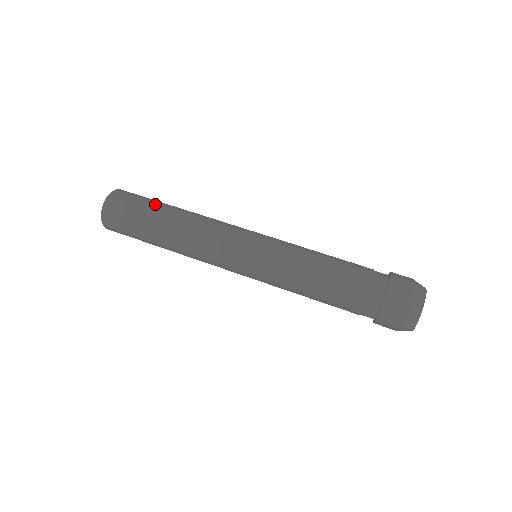
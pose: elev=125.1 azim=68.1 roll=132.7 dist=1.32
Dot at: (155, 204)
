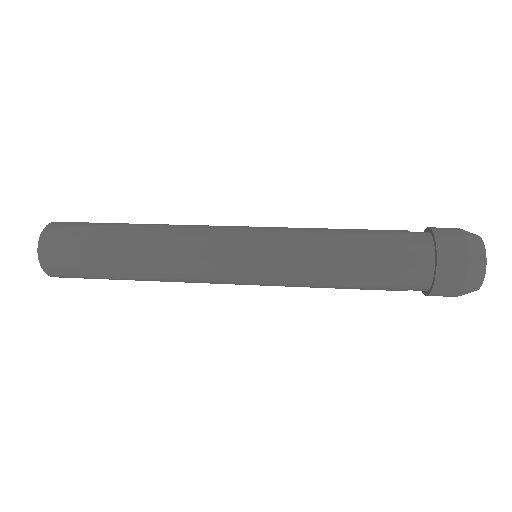
Dot at: (110, 224)
